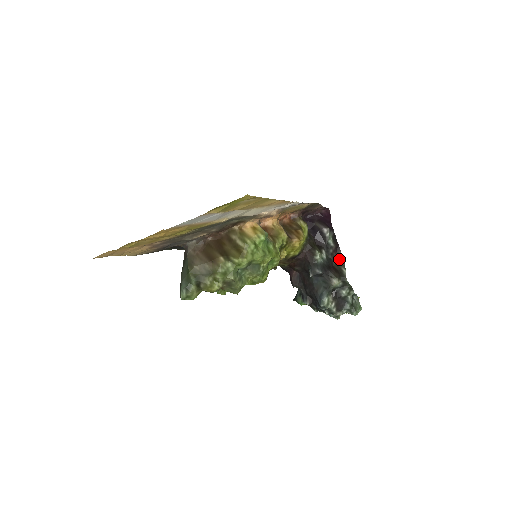
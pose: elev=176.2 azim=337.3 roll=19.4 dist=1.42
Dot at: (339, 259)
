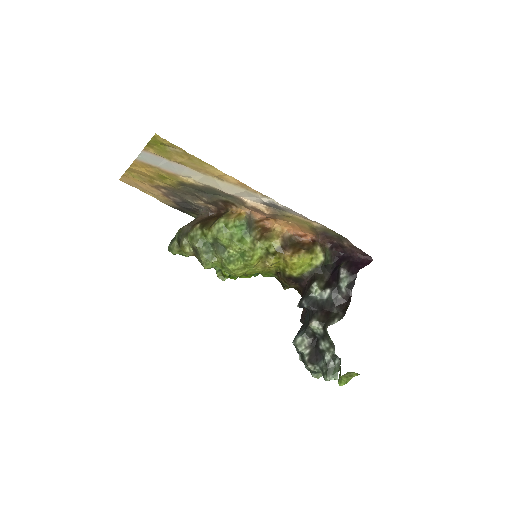
Dot at: (343, 310)
